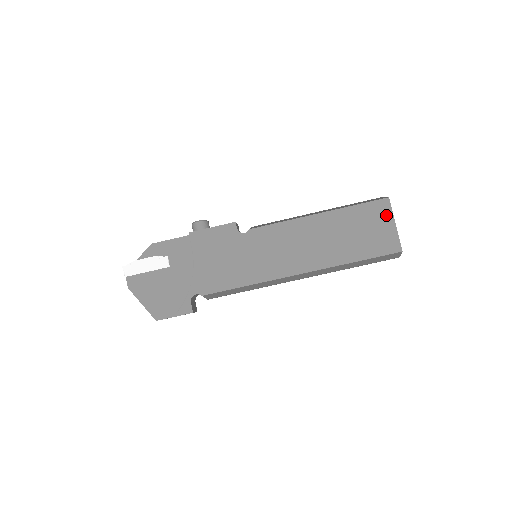
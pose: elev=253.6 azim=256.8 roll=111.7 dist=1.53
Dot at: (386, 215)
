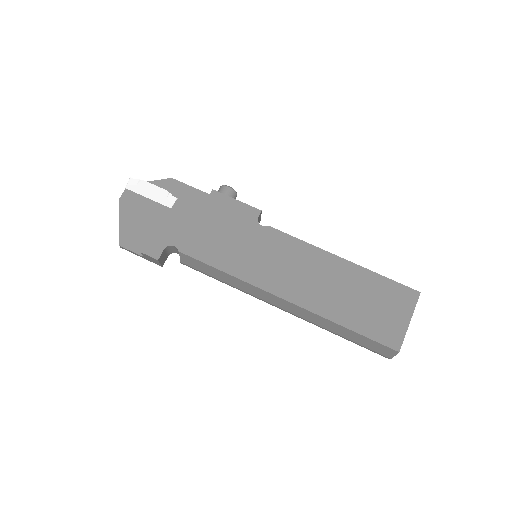
Dot at: (407, 306)
